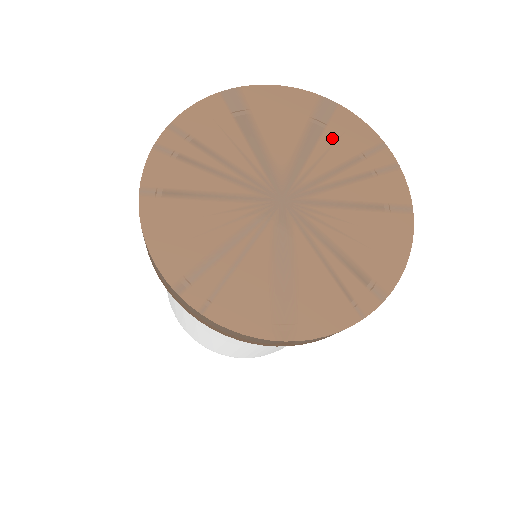
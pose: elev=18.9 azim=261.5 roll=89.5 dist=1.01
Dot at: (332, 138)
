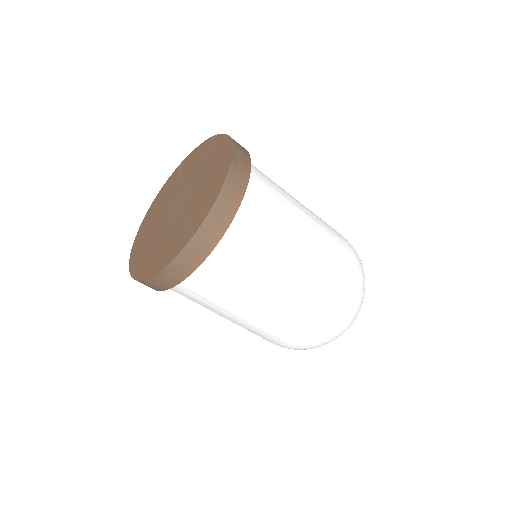
Dot at: (209, 156)
